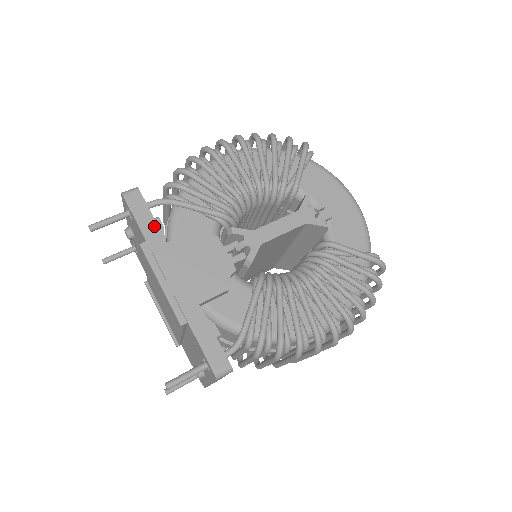
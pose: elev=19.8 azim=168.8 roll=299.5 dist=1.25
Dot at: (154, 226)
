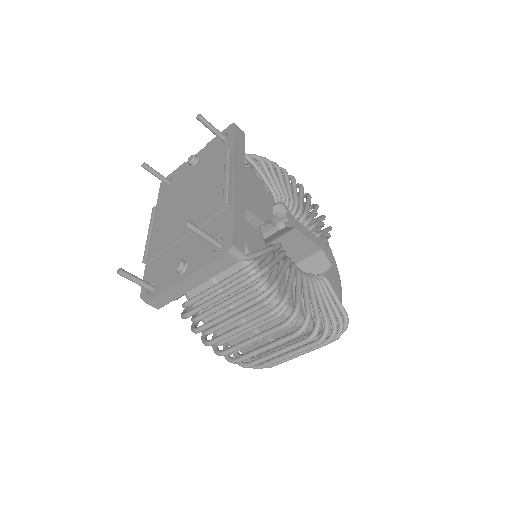
Dot at: (242, 152)
